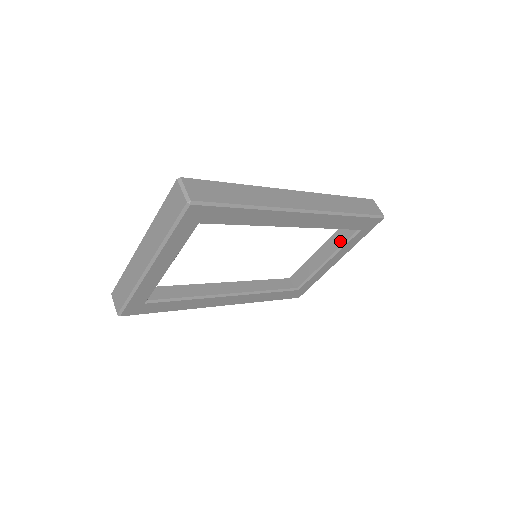
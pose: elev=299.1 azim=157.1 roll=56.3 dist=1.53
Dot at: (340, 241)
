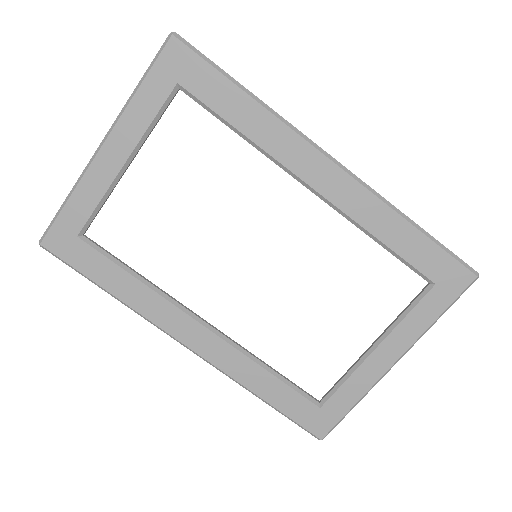
Dot at: occluded
